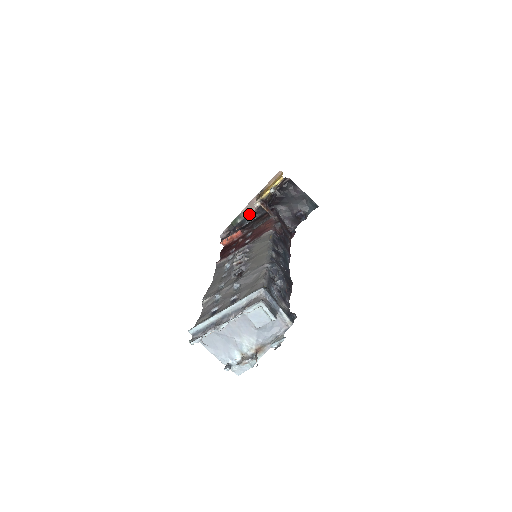
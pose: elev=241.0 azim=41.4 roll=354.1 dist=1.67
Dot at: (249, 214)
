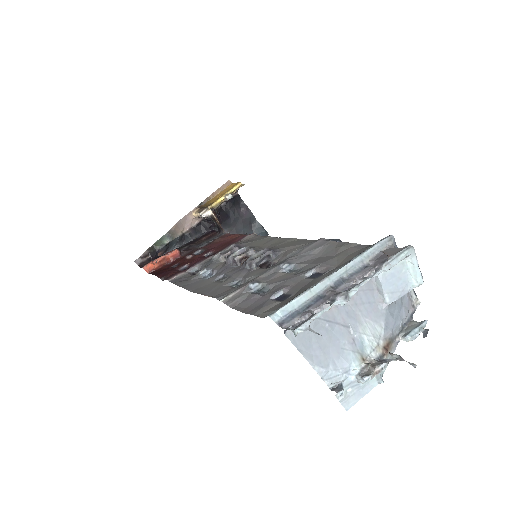
Dot at: (180, 234)
